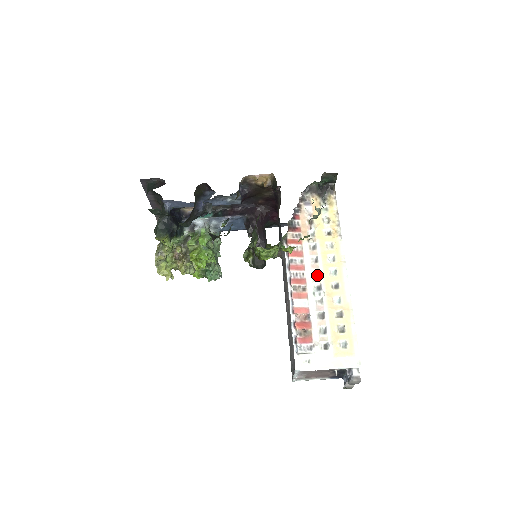
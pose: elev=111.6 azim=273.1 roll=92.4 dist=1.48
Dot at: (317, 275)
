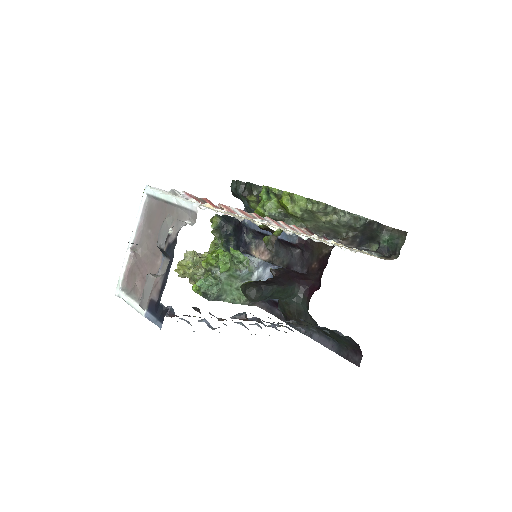
Dot at: (284, 228)
